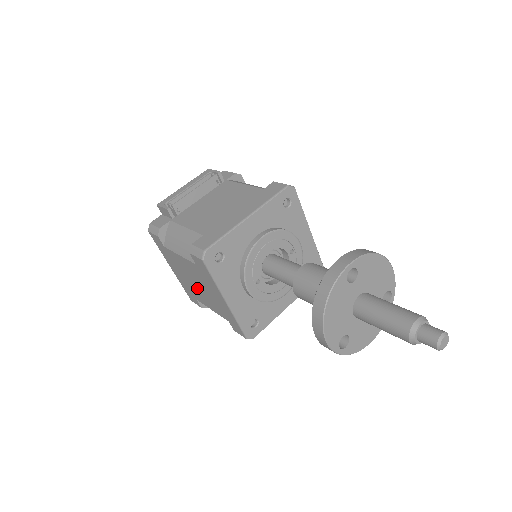
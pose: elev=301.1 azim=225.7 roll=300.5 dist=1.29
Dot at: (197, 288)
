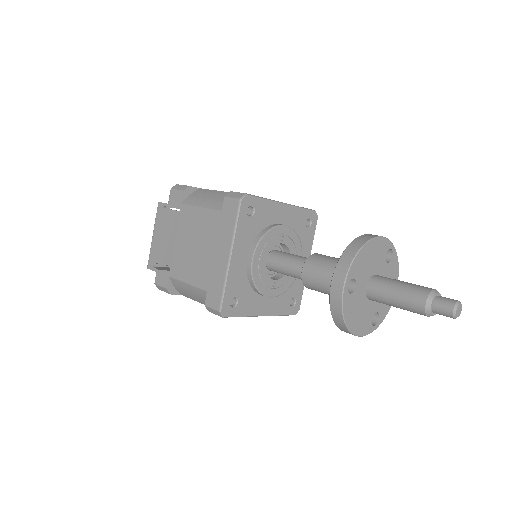
Dot at: occluded
